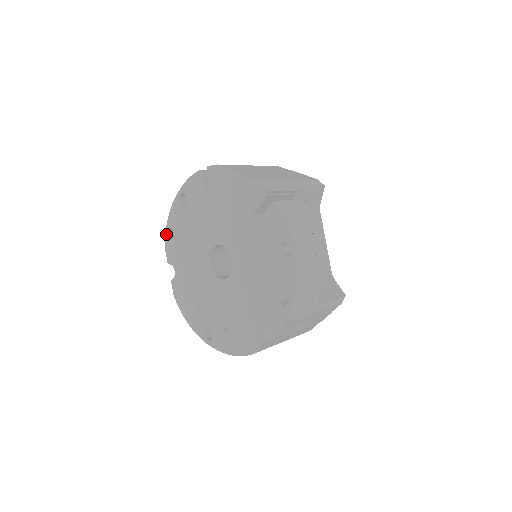
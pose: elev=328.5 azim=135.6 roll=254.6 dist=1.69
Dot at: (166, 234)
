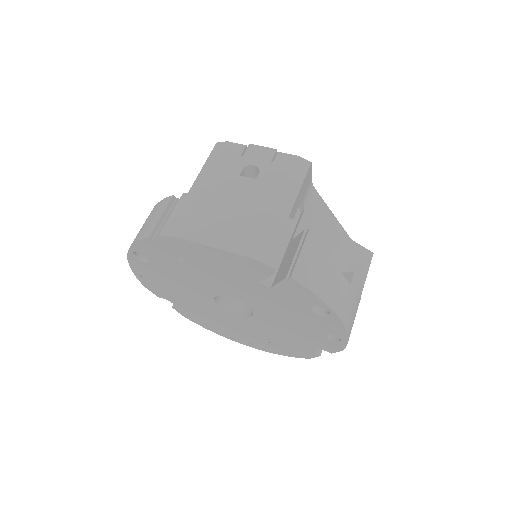
Dot at: (138, 279)
